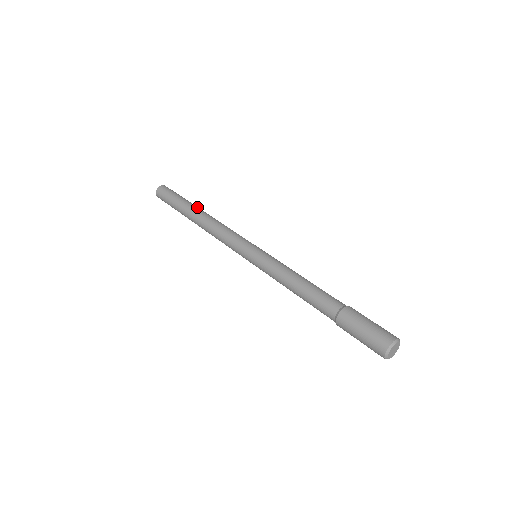
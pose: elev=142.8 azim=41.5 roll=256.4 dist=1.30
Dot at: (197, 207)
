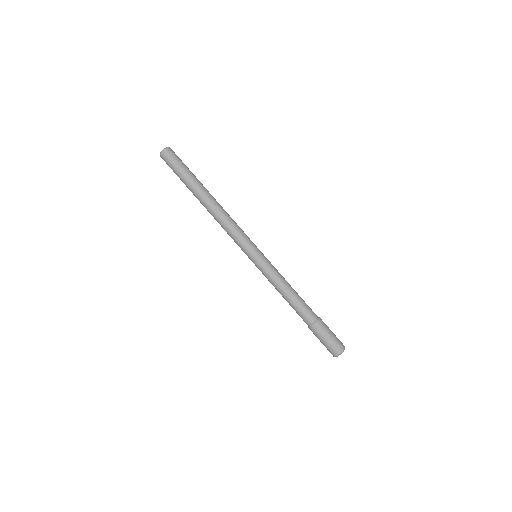
Dot at: (198, 195)
